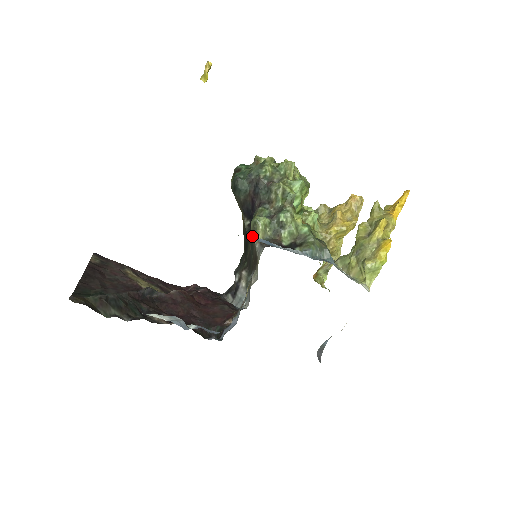
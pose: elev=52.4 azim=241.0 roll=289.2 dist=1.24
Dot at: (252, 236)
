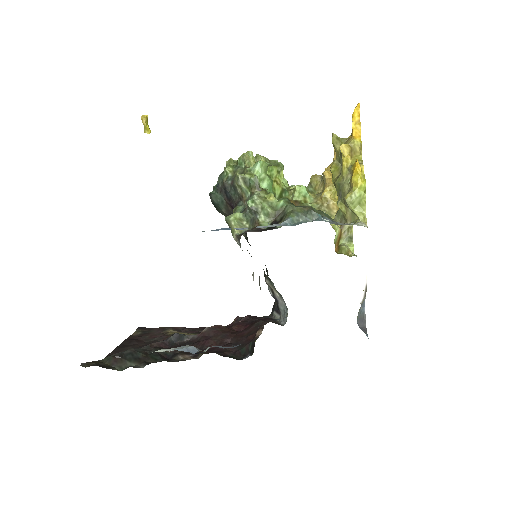
Dot at: occluded
